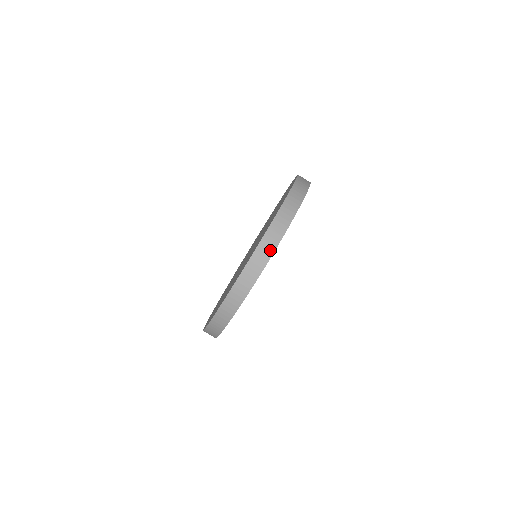
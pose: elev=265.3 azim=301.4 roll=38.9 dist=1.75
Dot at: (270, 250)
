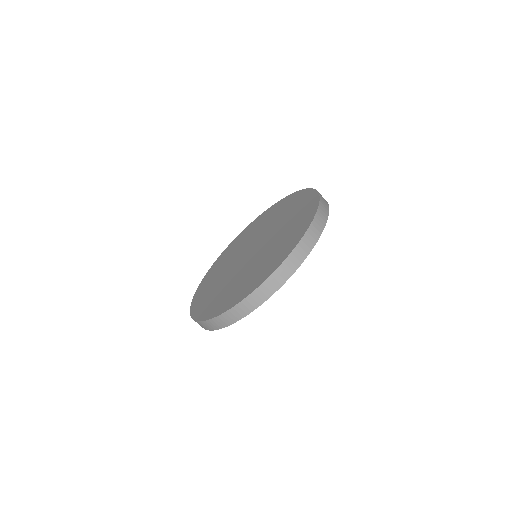
Dot at: (323, 223)
